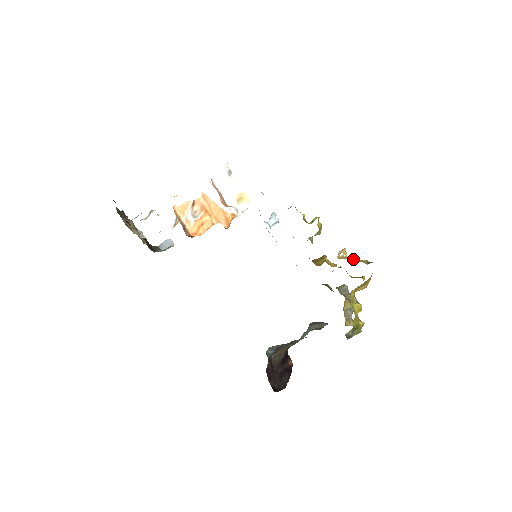
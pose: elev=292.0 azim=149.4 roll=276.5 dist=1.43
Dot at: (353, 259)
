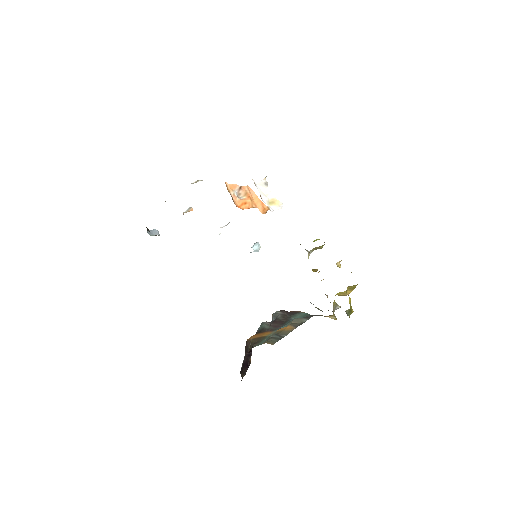
Dot at: occluded
